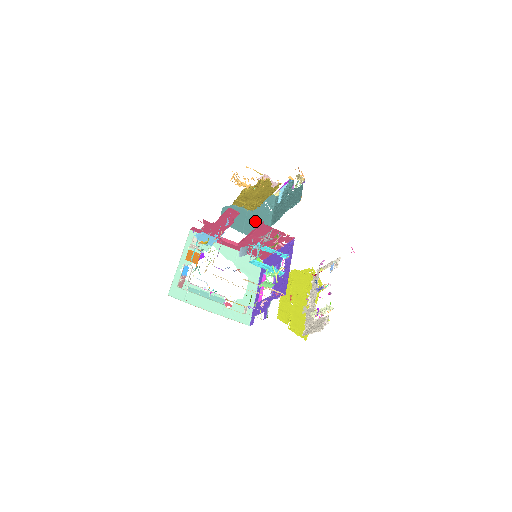
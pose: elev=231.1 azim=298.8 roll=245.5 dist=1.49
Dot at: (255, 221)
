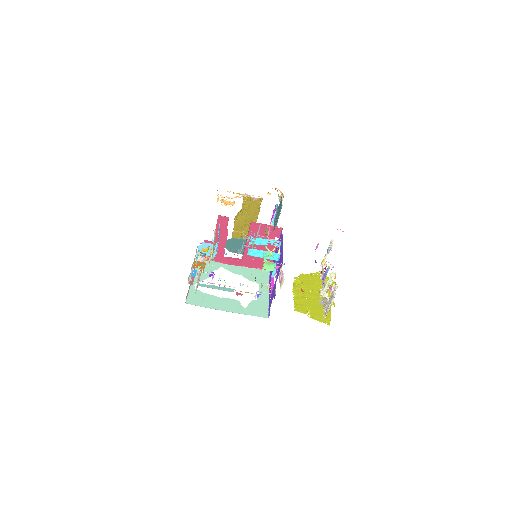
Dot at: occluded
